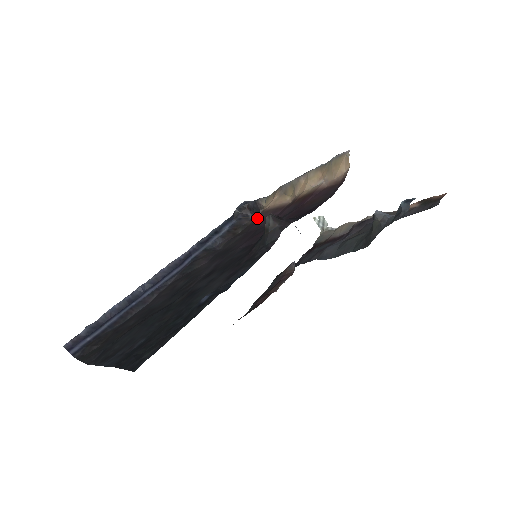
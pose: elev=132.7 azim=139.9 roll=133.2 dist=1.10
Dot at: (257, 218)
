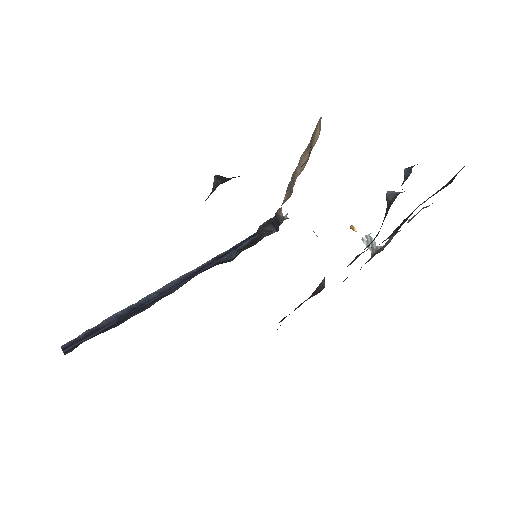
Dot at: occluded
